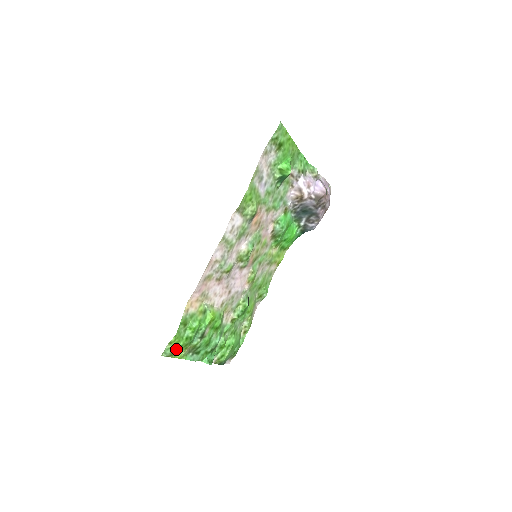
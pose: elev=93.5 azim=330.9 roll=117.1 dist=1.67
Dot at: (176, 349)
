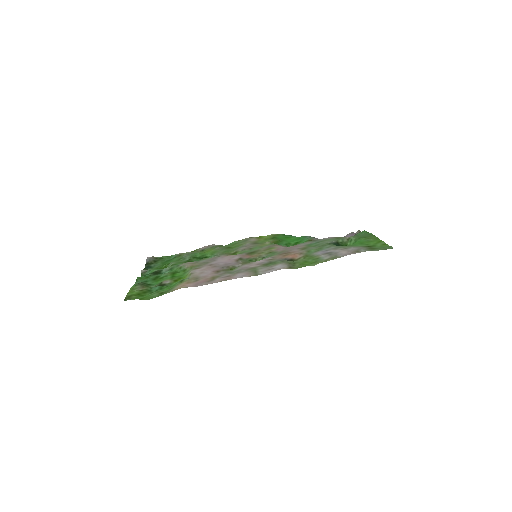
Dot at: (136, 297)
